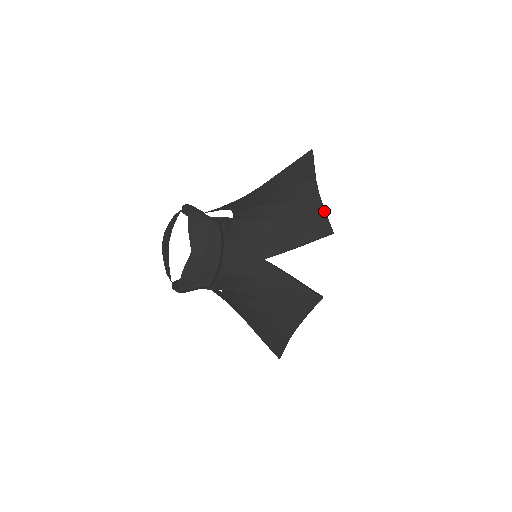
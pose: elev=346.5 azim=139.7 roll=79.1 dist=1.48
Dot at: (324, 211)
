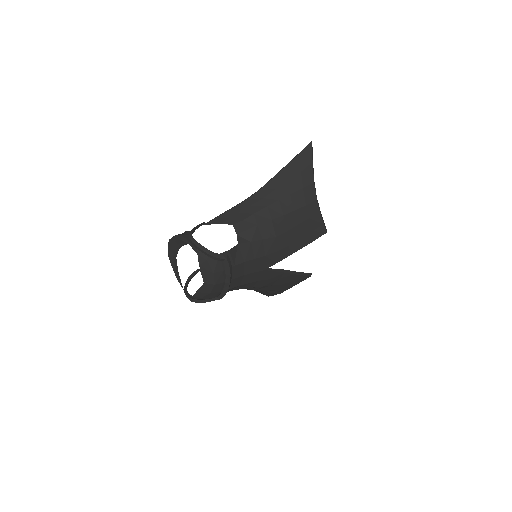
Dot at: (320, 214)
